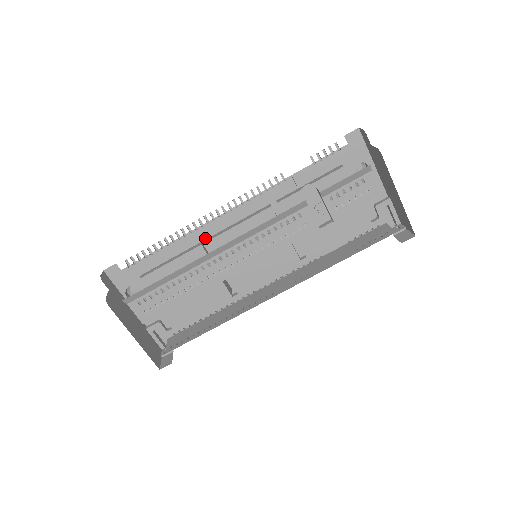
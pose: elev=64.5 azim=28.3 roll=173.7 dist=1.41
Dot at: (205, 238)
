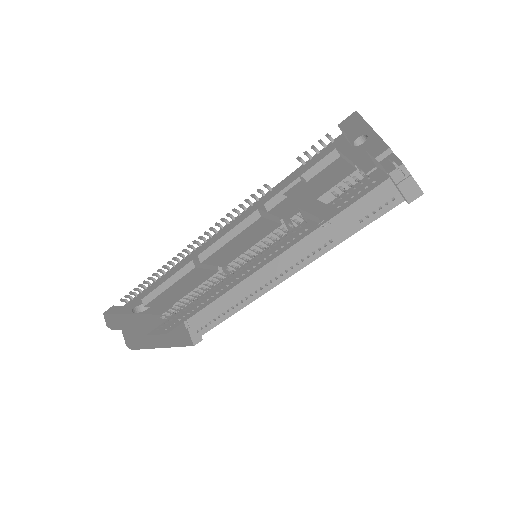
Dot at: (195, 256)
